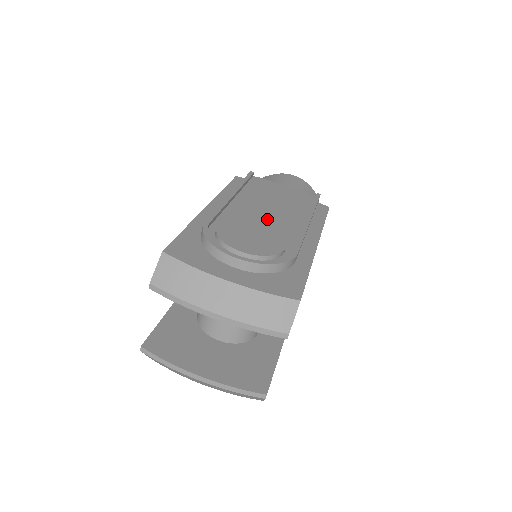
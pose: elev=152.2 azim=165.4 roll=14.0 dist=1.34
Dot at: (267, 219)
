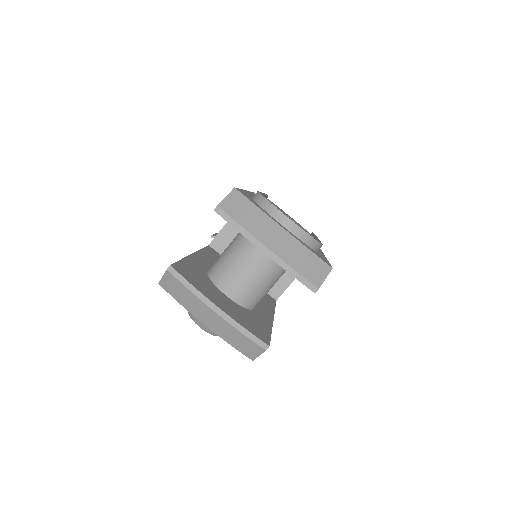
Dot at: occluded
